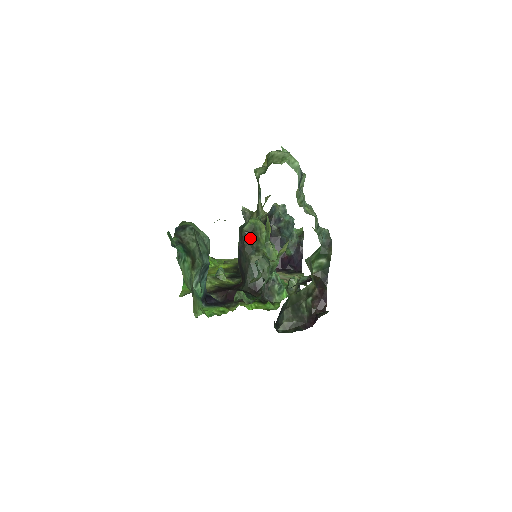
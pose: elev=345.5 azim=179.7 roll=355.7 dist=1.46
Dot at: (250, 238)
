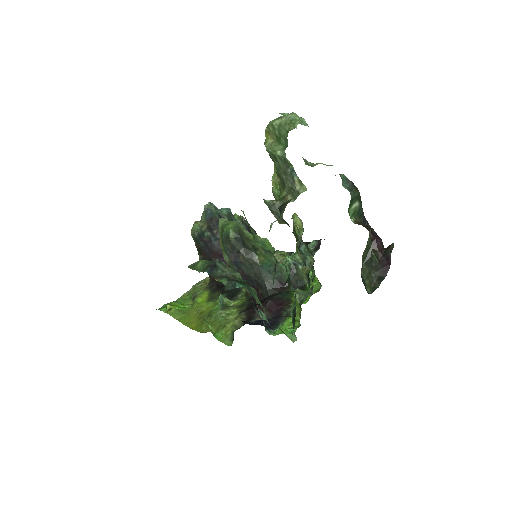
Dot at: (242, 242)
